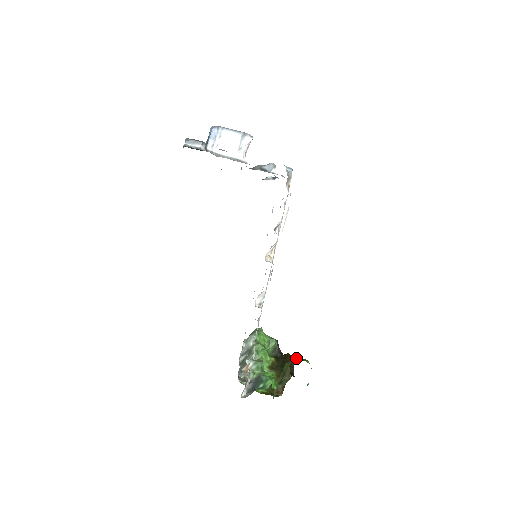
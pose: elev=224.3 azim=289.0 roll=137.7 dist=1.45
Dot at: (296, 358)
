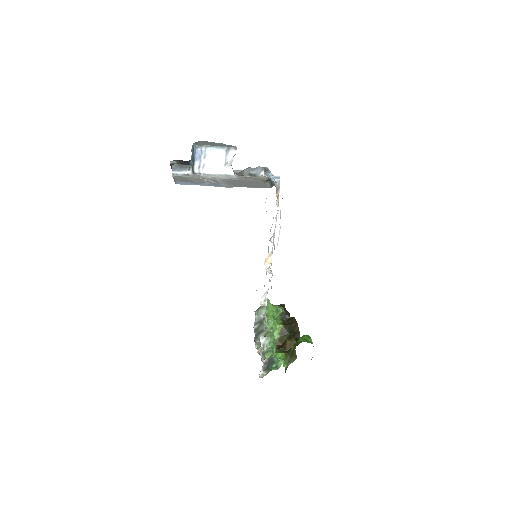
Dot at: (300, 342)
